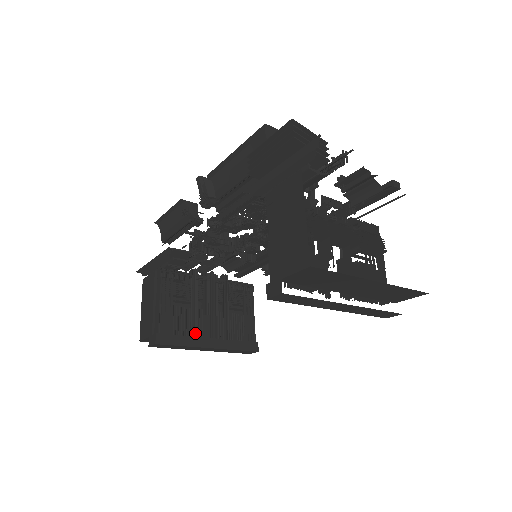
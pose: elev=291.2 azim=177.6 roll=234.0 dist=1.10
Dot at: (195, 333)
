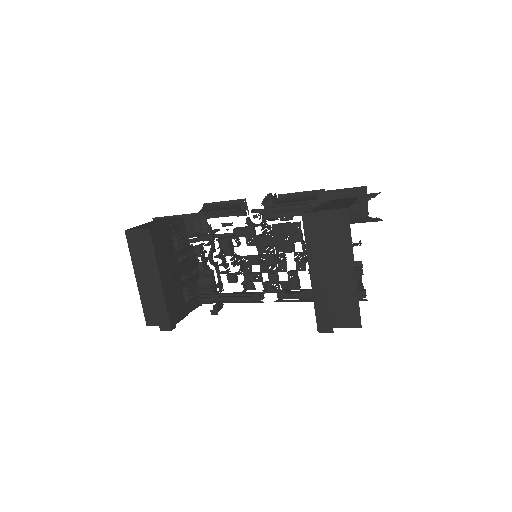
Dot at: (164, 262)
